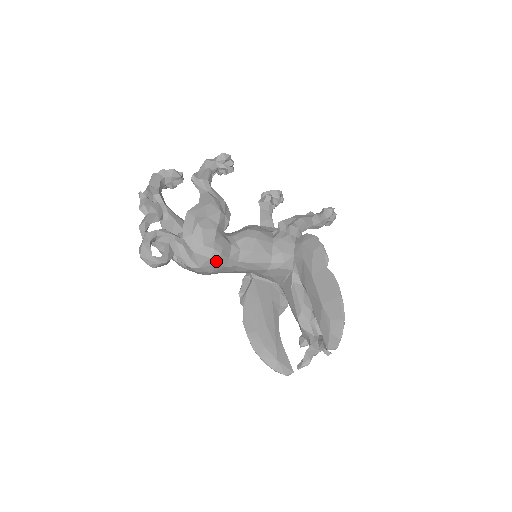
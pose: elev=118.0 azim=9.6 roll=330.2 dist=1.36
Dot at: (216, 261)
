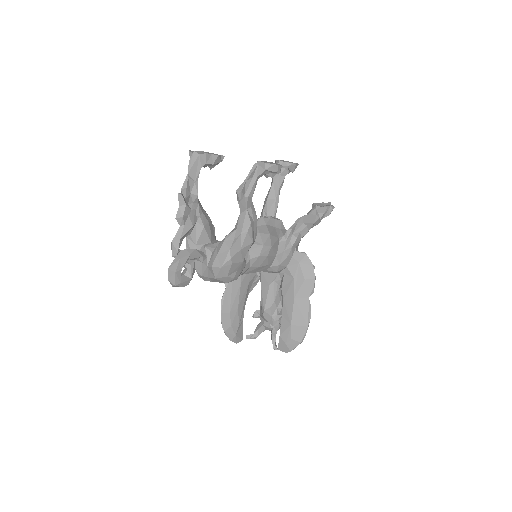
Dot at: occluded
